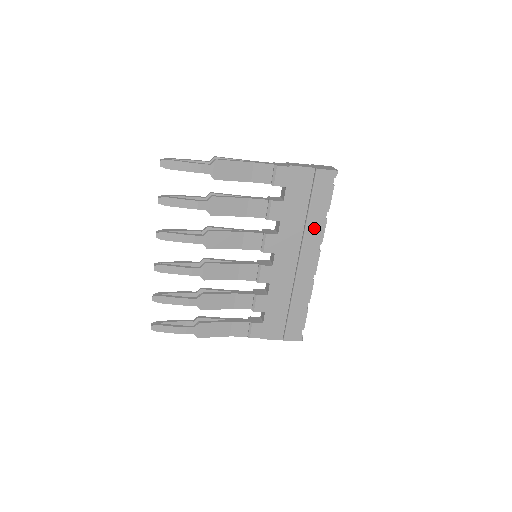
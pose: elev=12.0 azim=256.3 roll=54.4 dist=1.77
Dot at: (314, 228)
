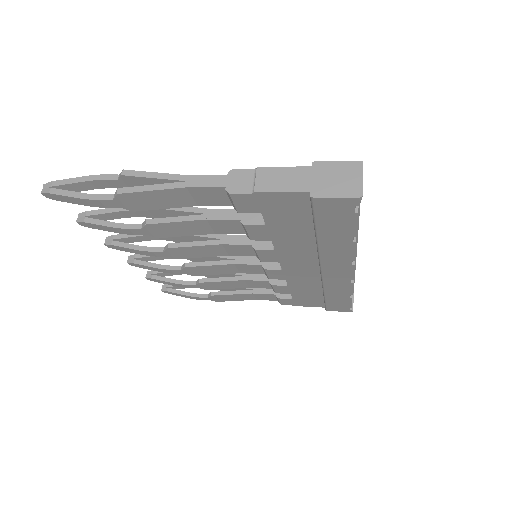
Dot at: (334, 249)
